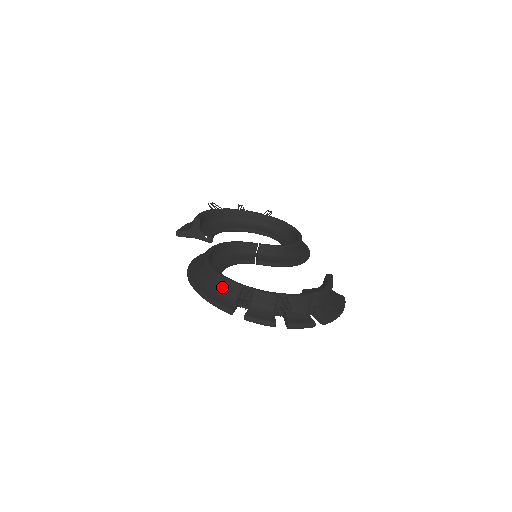
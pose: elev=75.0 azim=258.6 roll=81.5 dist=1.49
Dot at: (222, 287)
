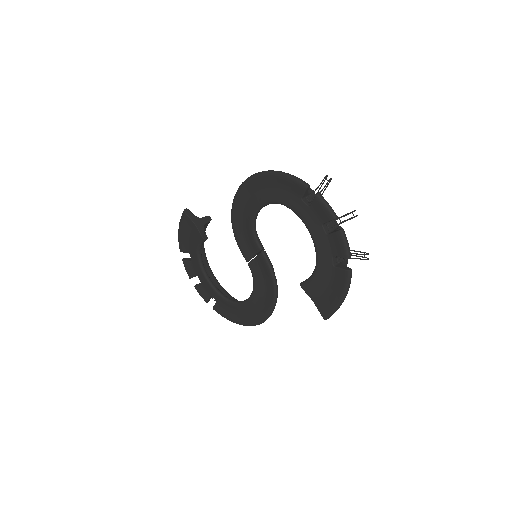
Dot at: occluded
